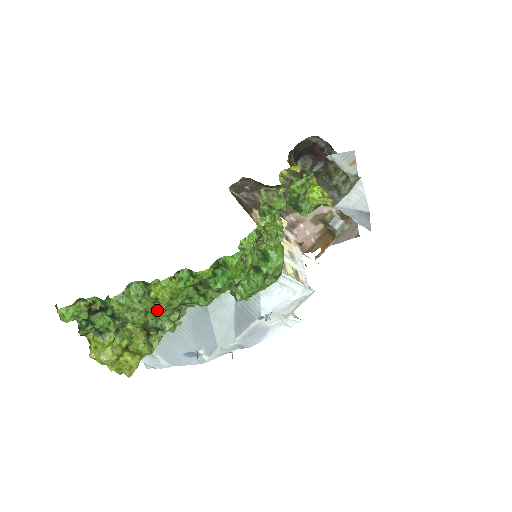
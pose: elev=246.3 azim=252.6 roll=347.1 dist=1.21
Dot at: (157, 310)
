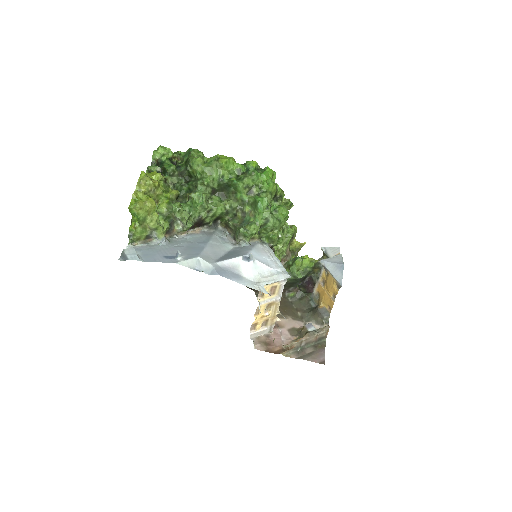
Dot at: (214, 161)
